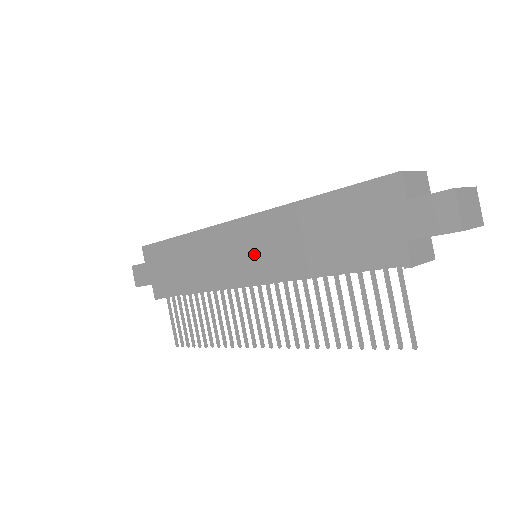
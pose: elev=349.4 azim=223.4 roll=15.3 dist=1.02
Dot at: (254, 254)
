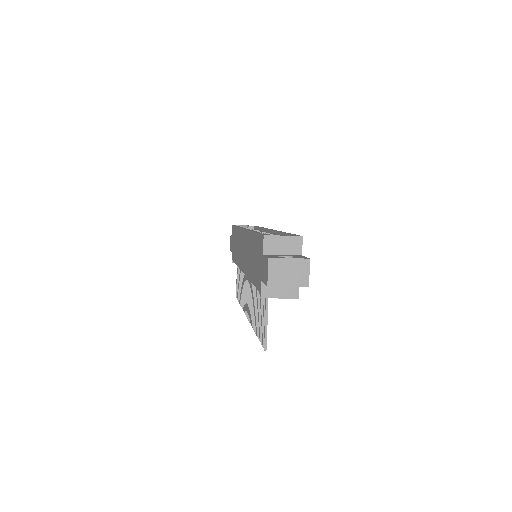
Dot at: (244, 255)
